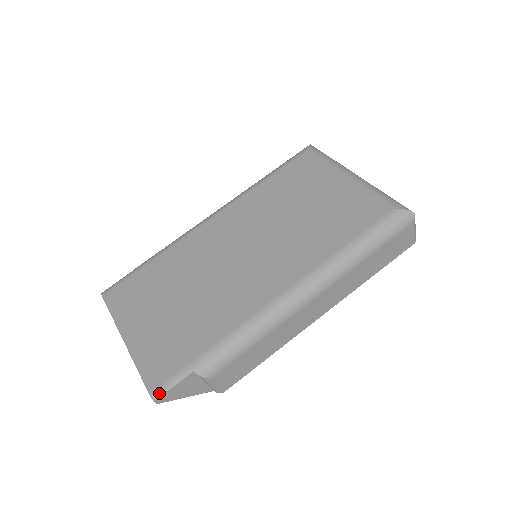
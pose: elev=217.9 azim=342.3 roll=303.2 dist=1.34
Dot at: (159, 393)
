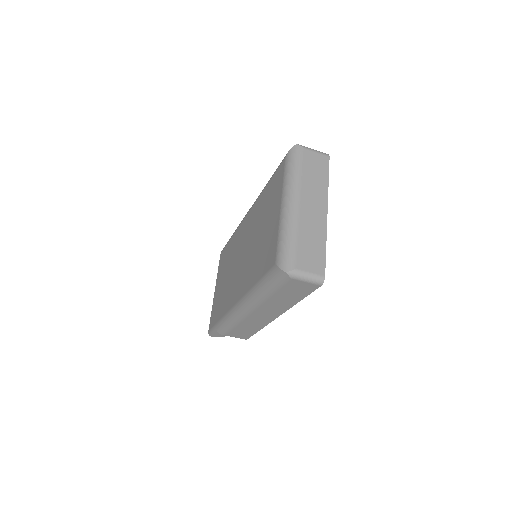
Dot at: (210, 333)
